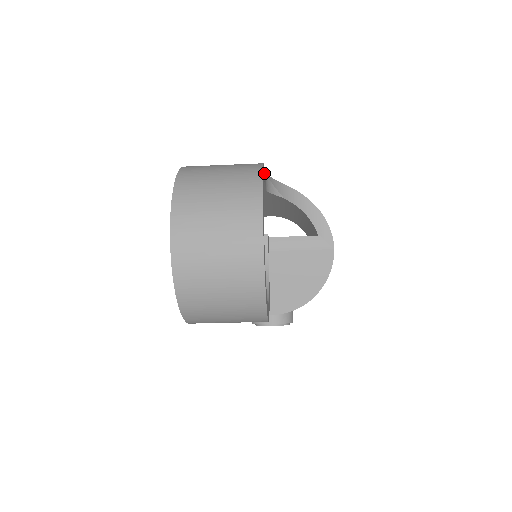
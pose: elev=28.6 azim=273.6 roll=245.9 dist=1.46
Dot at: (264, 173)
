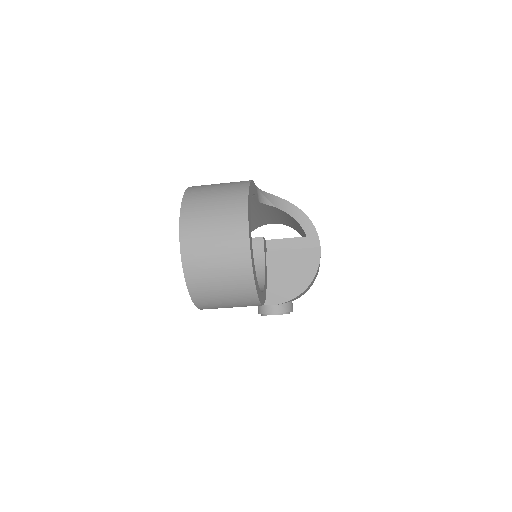
Dot at: (254, 188)
